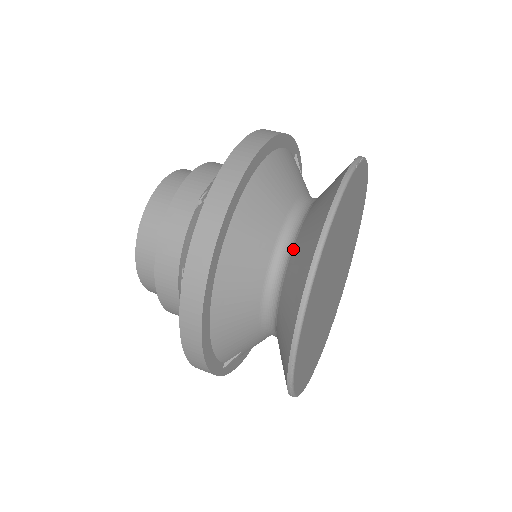
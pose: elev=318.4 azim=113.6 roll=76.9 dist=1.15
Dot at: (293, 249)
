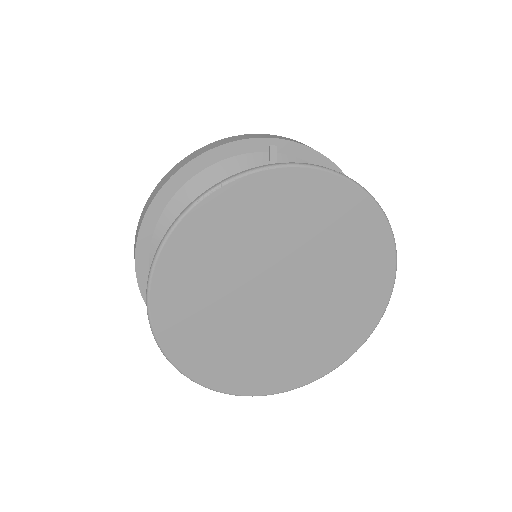
Dot at: occluded
